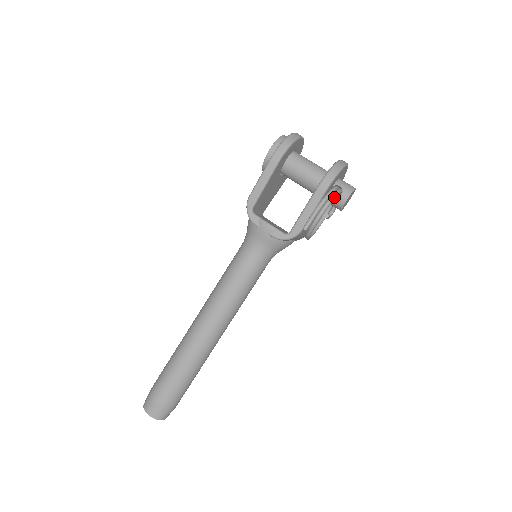
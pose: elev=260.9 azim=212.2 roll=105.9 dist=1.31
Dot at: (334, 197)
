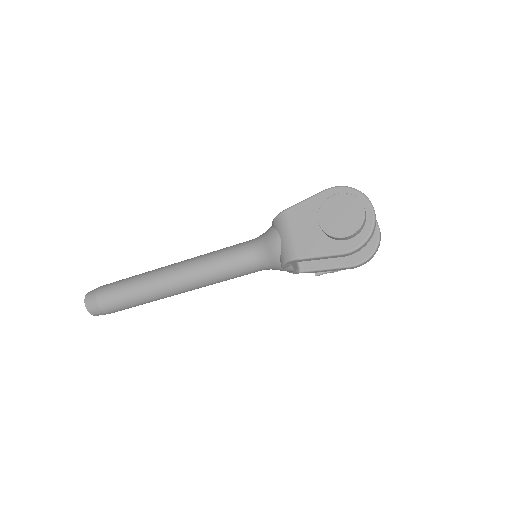
Dot at: occluded
